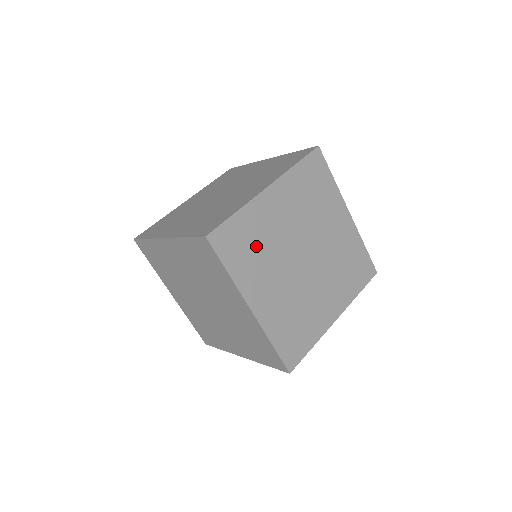
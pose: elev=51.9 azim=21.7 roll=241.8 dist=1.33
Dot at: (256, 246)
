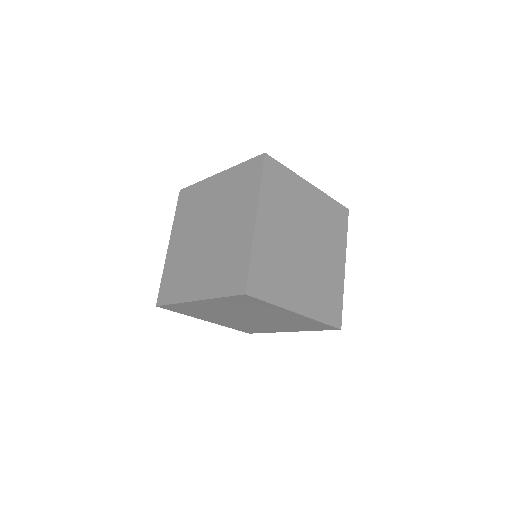
Dot at: (198, 311)
